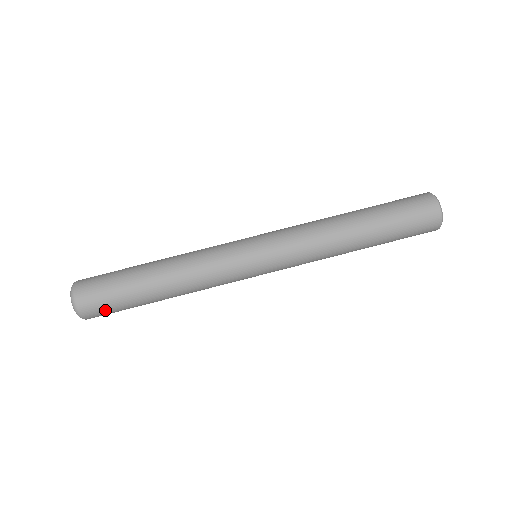
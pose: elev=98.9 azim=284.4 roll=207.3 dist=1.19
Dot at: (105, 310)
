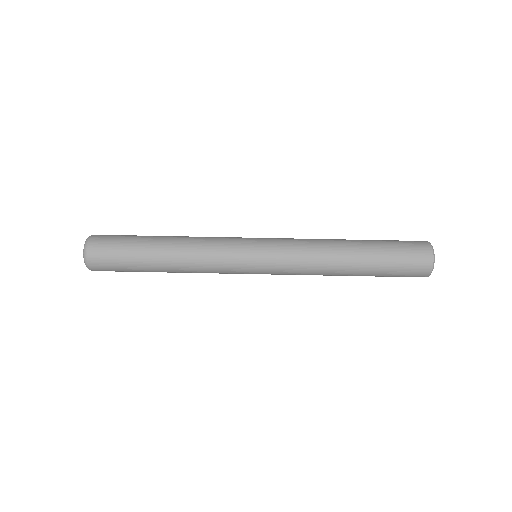
Dot at: (109, 252)
